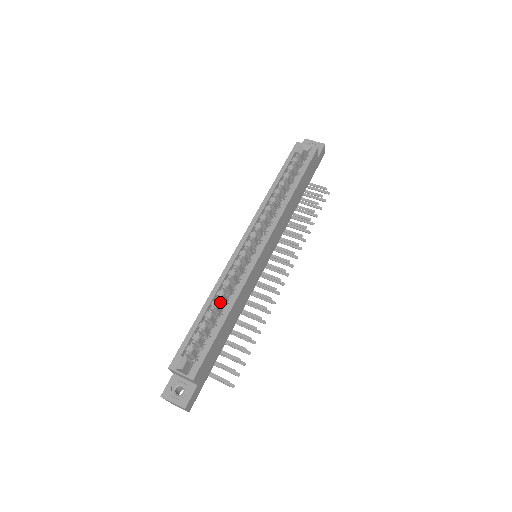
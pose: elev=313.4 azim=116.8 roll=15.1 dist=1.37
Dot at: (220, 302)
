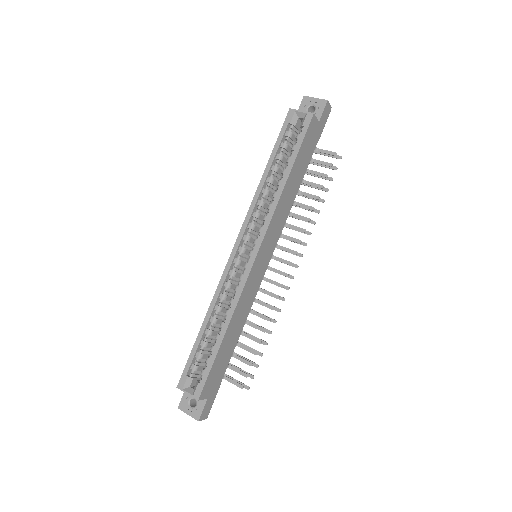
Dot at: occluded
